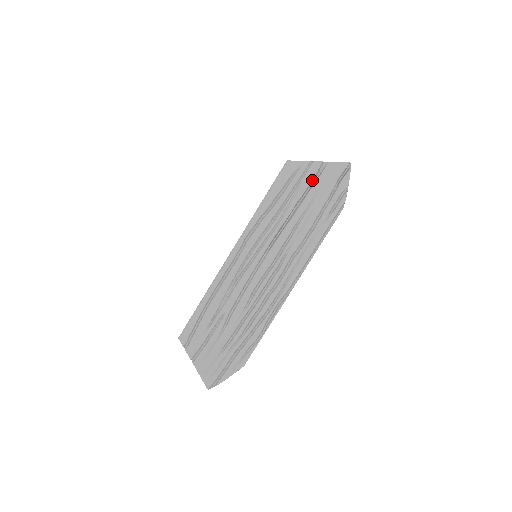
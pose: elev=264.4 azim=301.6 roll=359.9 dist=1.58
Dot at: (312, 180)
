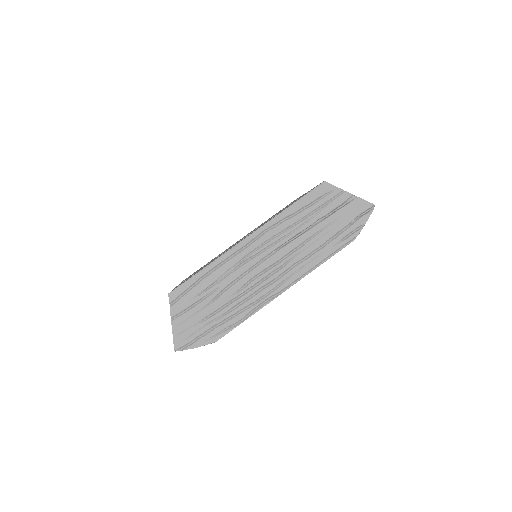
Dot at: (338, 206)
